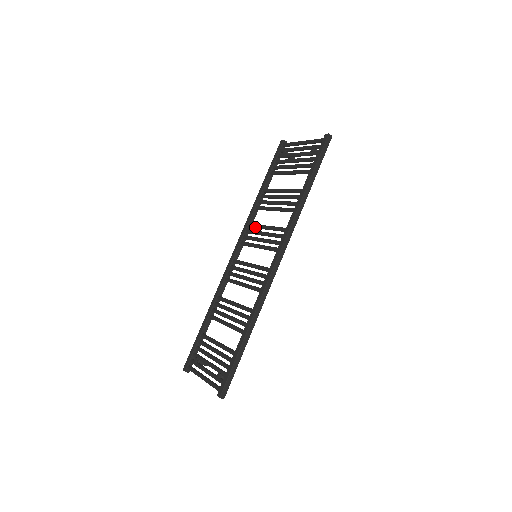
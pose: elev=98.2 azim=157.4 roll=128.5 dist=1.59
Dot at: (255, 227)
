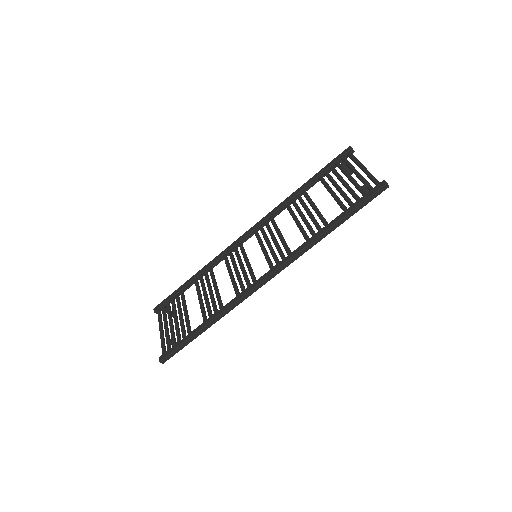
Dot at: (273, 225)
